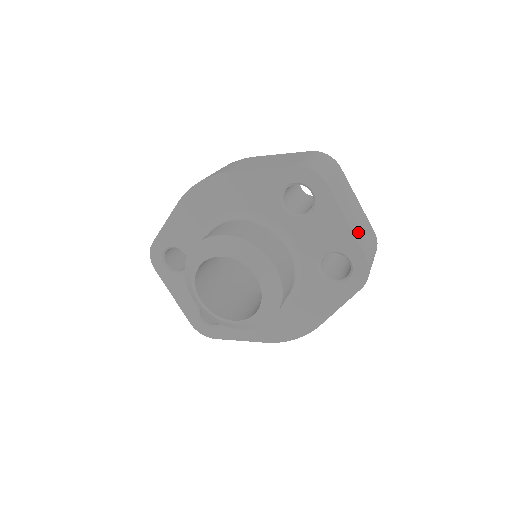
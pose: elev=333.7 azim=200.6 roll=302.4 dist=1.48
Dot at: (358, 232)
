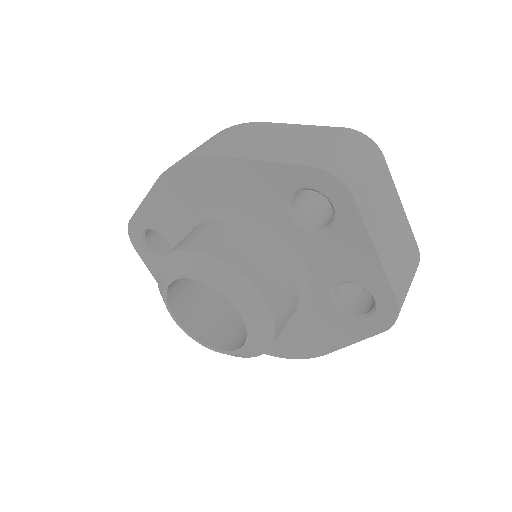
Dot at: (391, 262)
